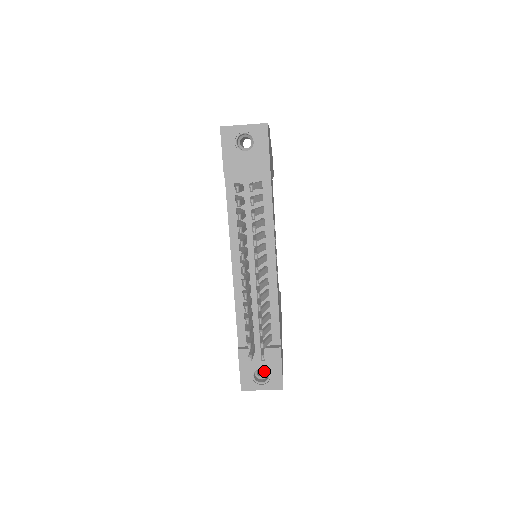
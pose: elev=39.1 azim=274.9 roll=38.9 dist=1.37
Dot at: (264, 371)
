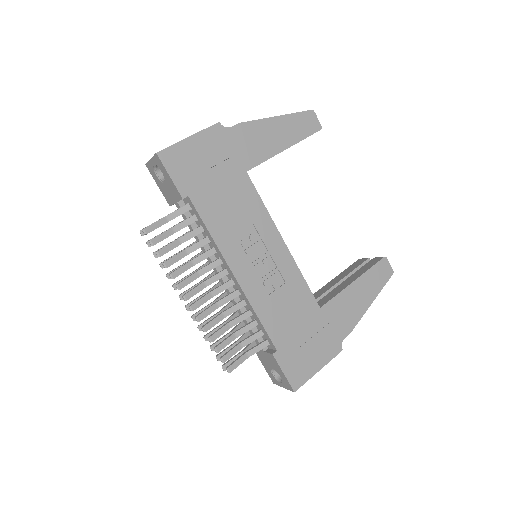
Dot at: occluded
